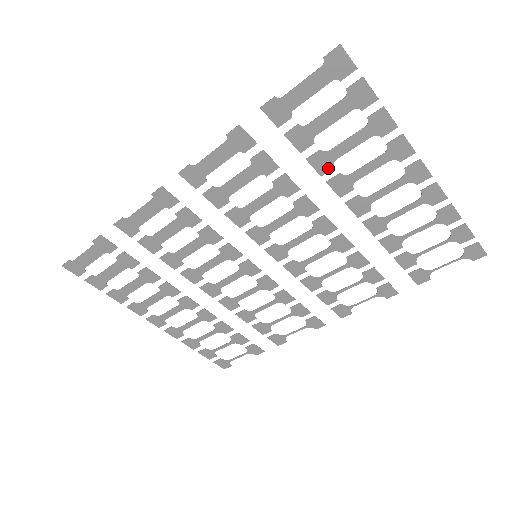
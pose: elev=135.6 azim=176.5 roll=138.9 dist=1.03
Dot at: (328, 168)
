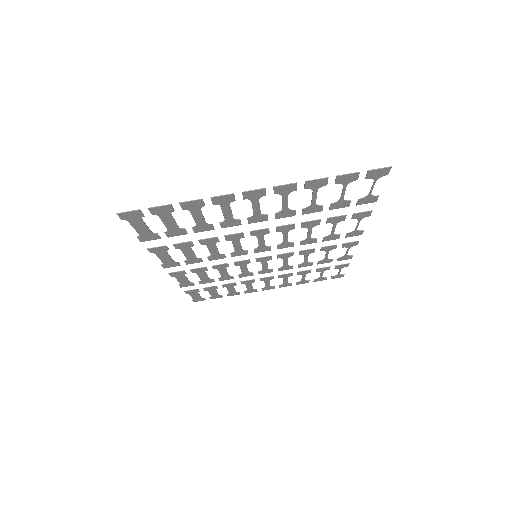
Dot at: (210, 226)
